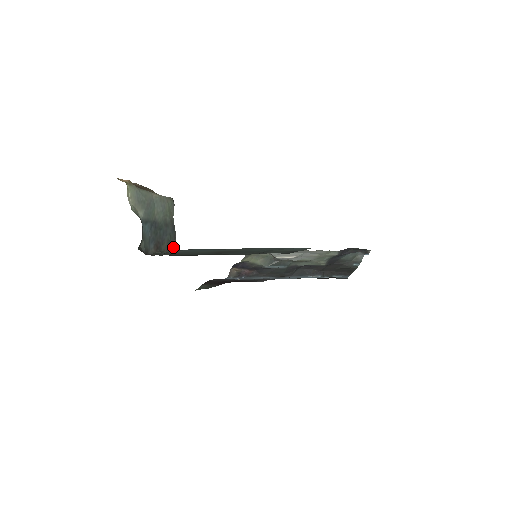
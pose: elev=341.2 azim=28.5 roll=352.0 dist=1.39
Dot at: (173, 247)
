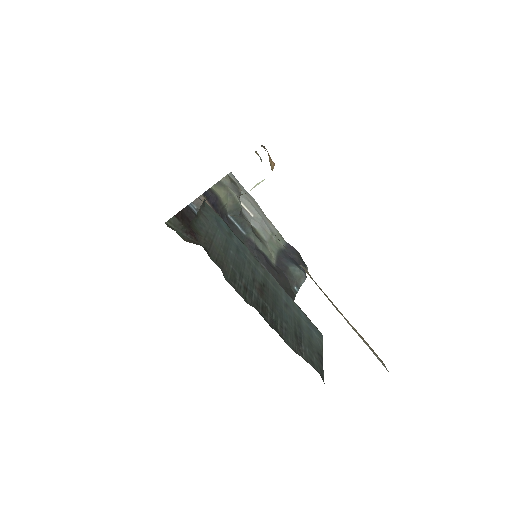
Dot at: (205, 200)
